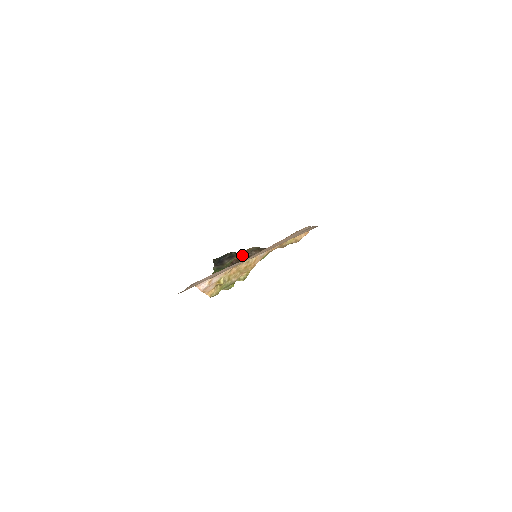
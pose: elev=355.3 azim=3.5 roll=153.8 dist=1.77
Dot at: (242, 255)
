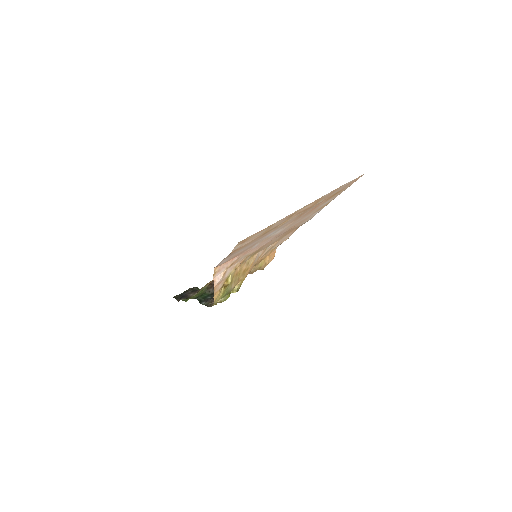
Dot at: occluded
